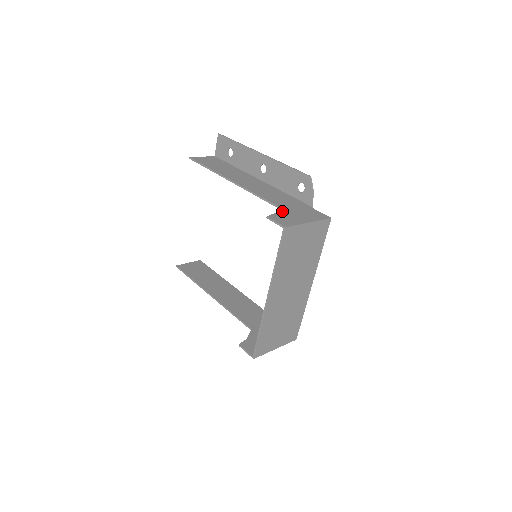
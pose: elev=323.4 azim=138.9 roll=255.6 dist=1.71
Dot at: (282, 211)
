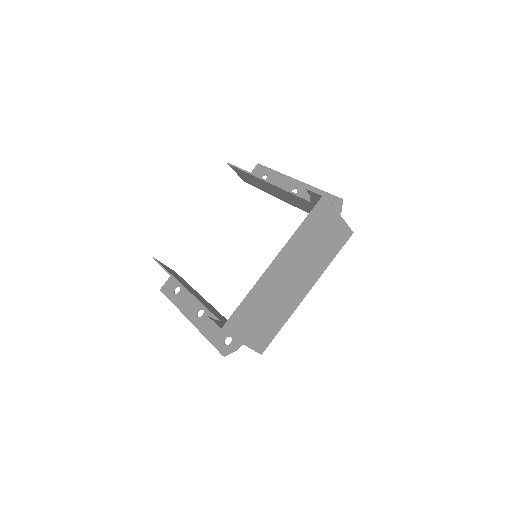
Dot at: occluded
